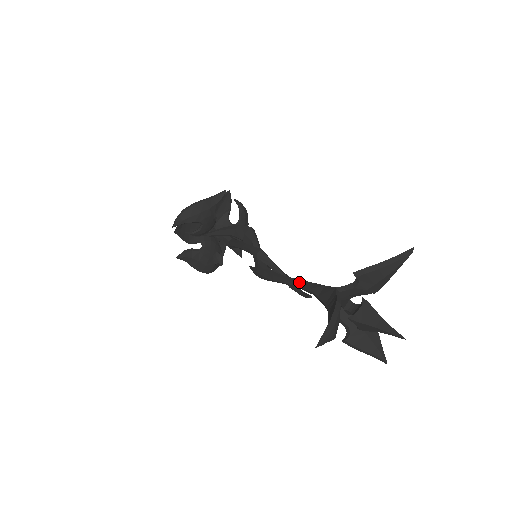
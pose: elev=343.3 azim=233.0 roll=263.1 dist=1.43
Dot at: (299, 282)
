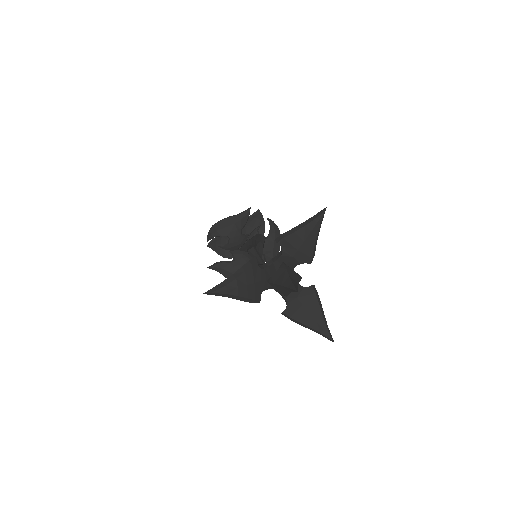
Dot at: occluded
